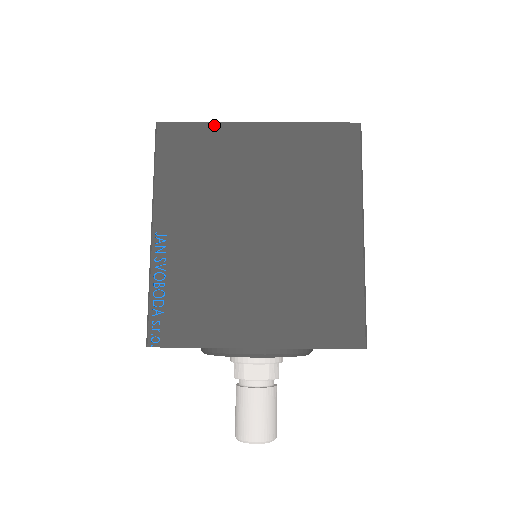
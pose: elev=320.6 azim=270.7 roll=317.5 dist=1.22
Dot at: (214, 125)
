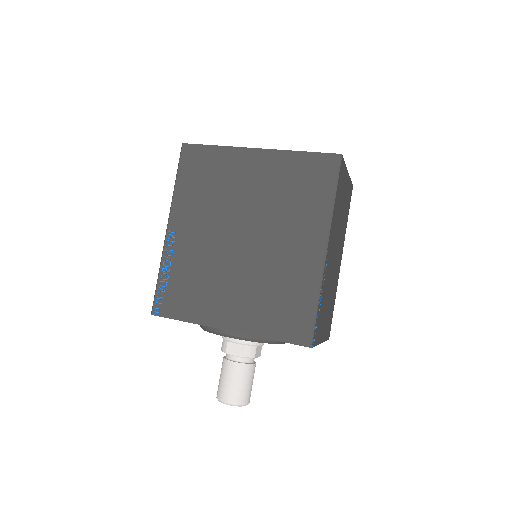
Dot at: (223, 148)
